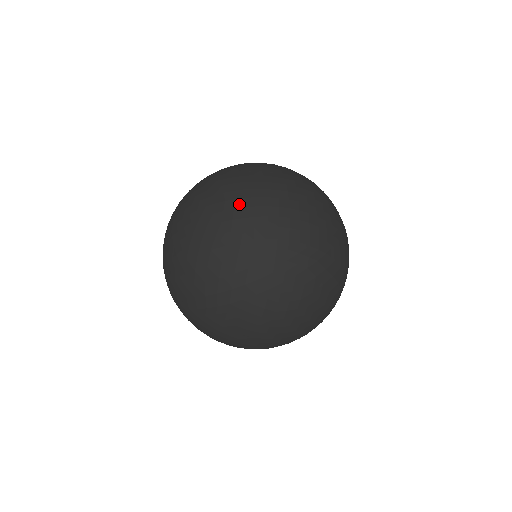
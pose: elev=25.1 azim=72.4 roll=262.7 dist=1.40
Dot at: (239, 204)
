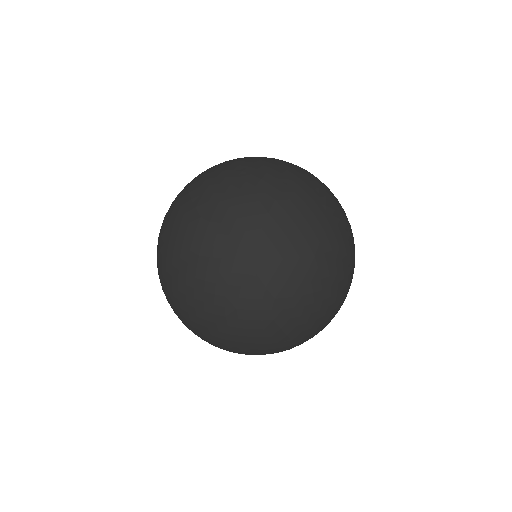
Dot at: (164, 285)
